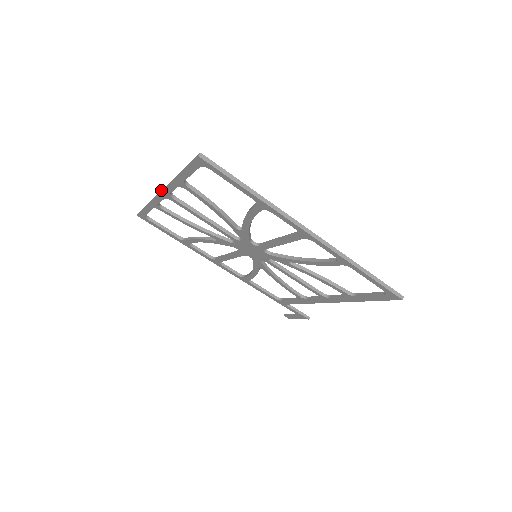
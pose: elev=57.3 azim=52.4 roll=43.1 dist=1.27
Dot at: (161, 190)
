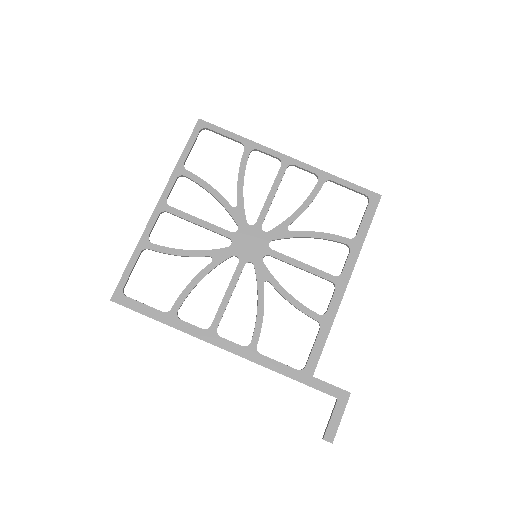
Dot at: (156, 208)
